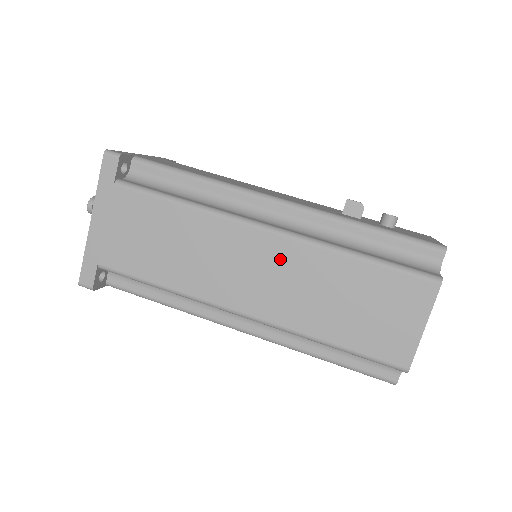
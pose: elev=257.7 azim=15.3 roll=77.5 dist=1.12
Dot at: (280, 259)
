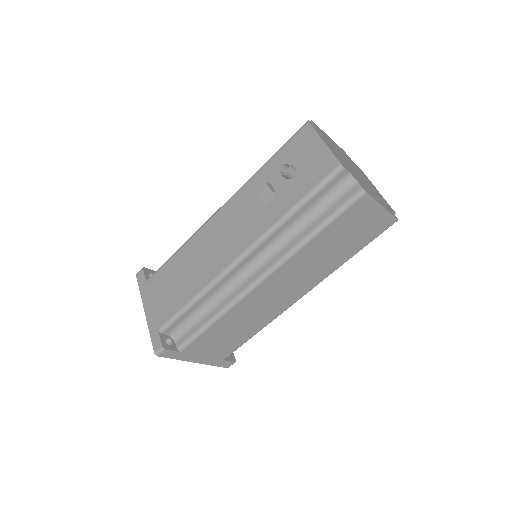
Dot at: (285, 277)
